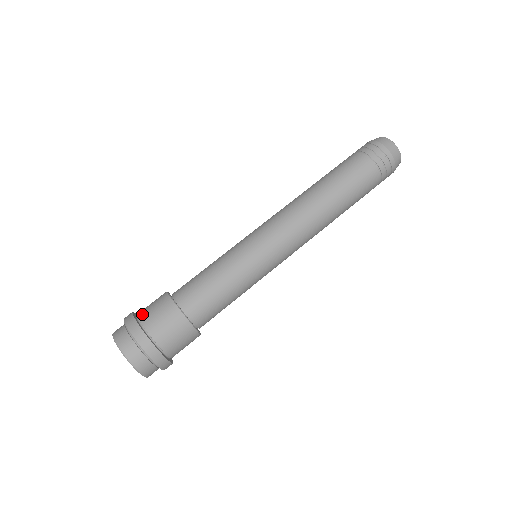
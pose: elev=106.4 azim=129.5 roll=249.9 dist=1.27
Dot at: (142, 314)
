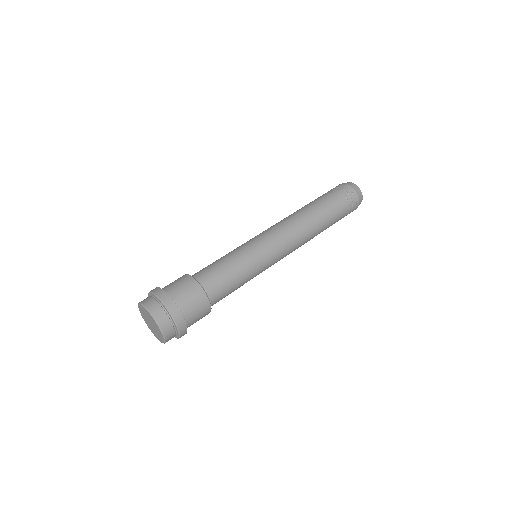
Dot at: (169, 289)
